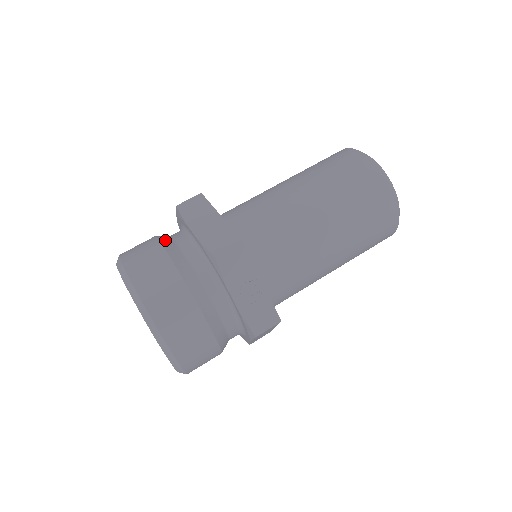
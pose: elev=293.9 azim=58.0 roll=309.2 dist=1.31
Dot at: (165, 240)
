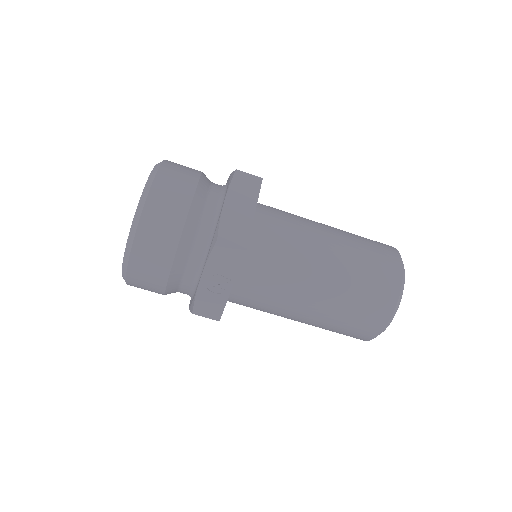
Dot at: (203, 186)
